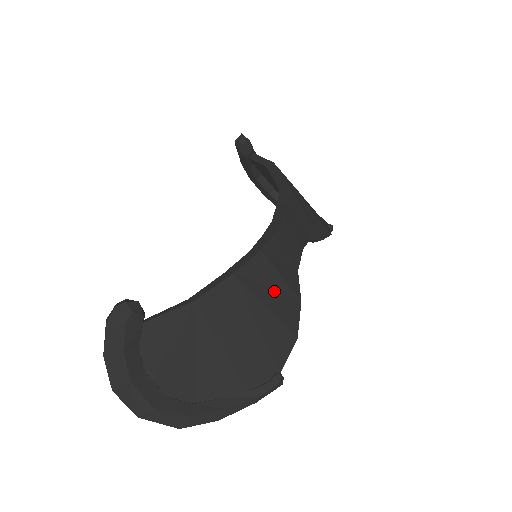
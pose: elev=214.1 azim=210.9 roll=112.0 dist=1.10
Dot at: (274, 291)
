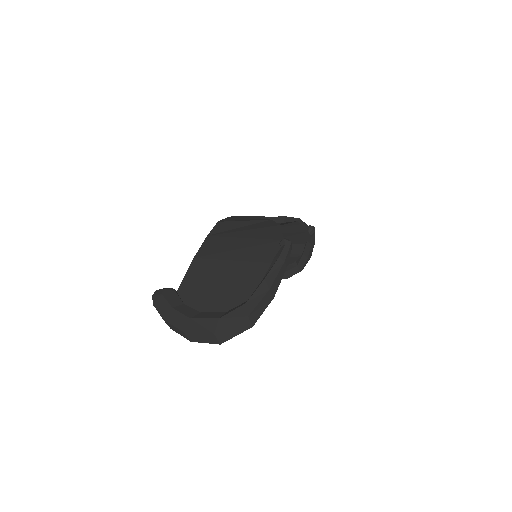
Dot at: (244, 227)
